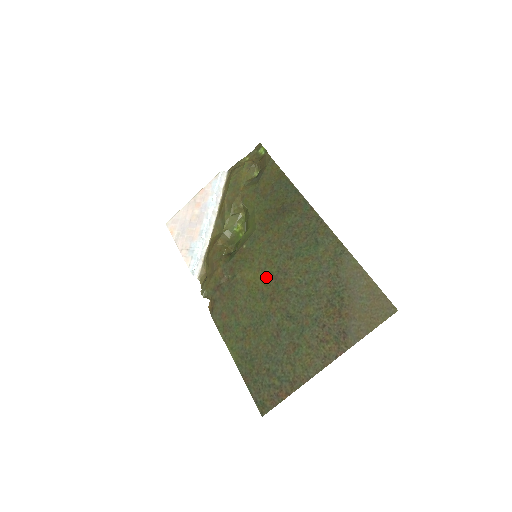
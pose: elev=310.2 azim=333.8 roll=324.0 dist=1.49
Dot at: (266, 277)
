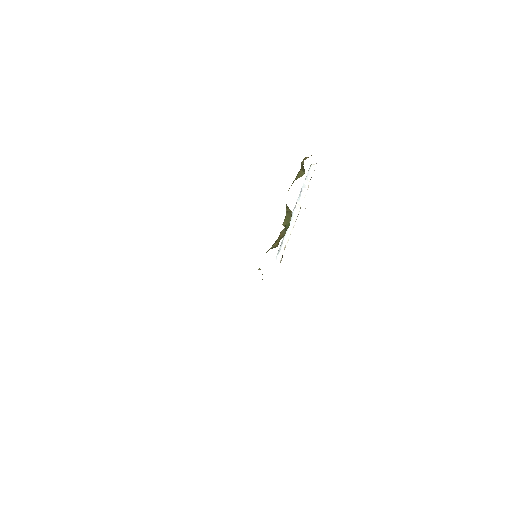
Dot at: occluded
